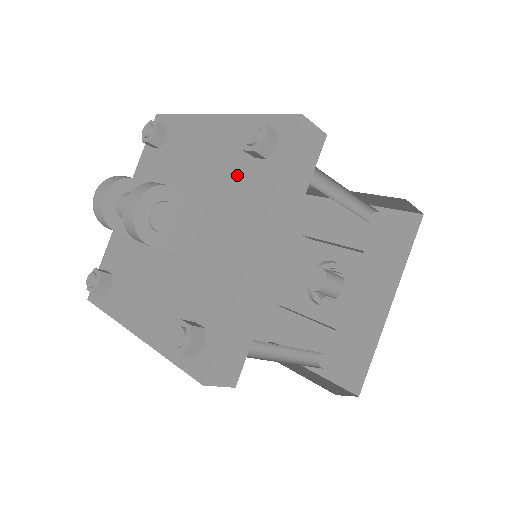
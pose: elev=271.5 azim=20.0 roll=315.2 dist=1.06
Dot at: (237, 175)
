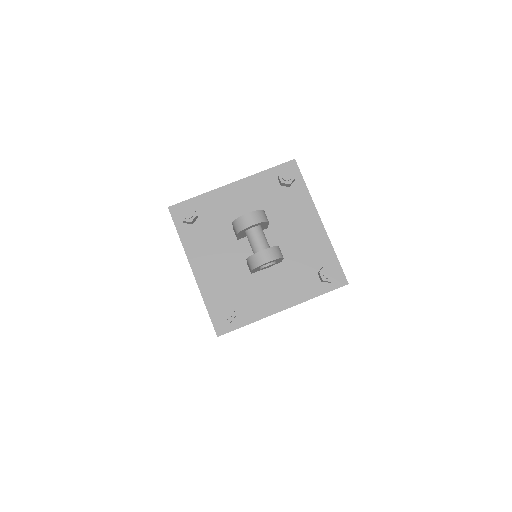
Dot at: (304, 269)
